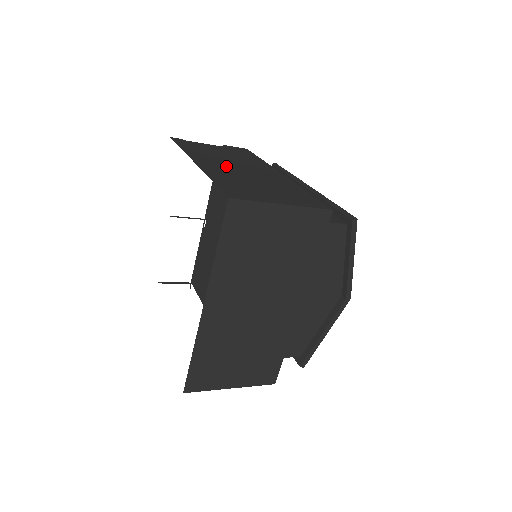
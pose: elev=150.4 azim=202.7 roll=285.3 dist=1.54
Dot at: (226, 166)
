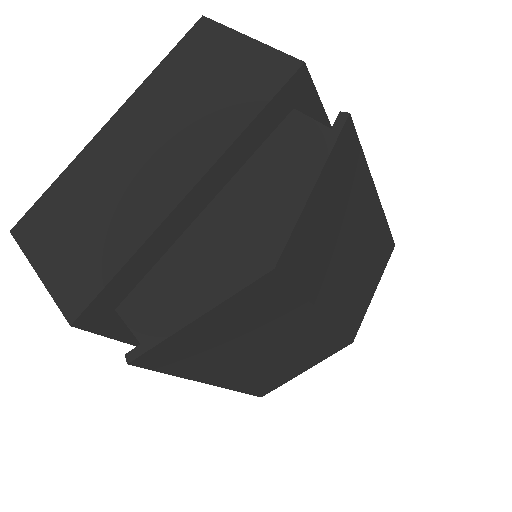
Dot at: occluded
